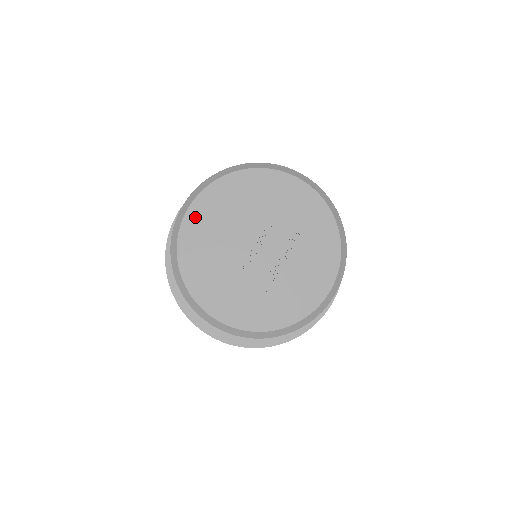
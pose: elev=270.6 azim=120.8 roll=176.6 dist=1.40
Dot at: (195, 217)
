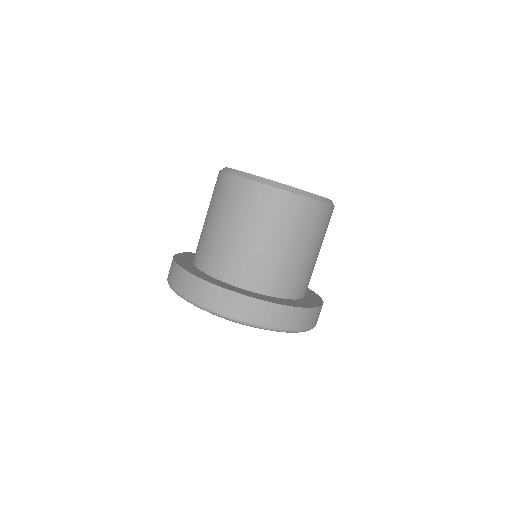
Dot at: occluded
